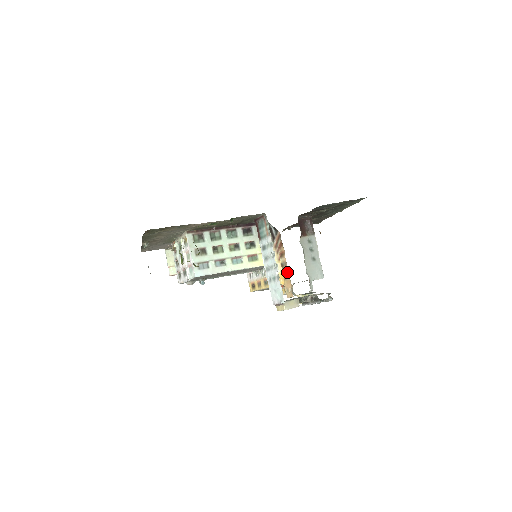
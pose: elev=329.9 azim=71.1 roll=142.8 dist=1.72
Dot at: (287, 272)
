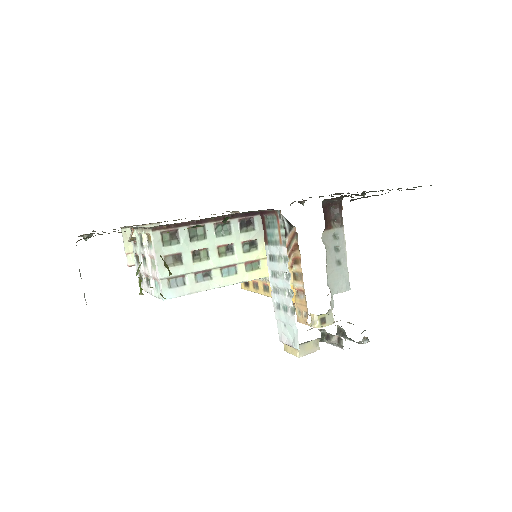
Dot at: (302, 289)
